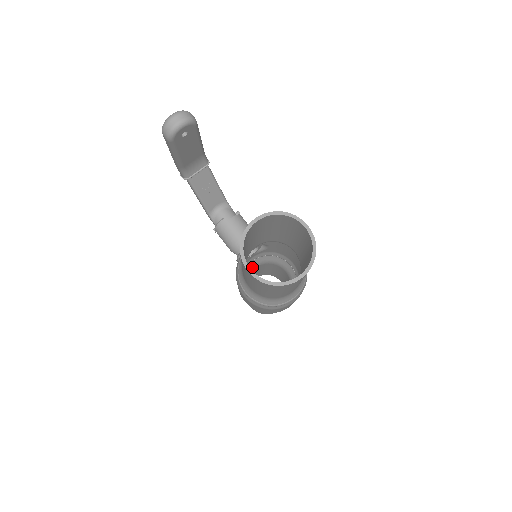
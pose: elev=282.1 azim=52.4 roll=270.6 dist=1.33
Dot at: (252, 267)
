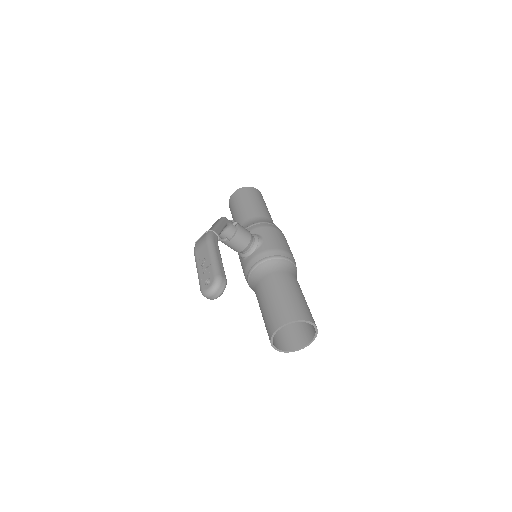
Dot at: occluded
